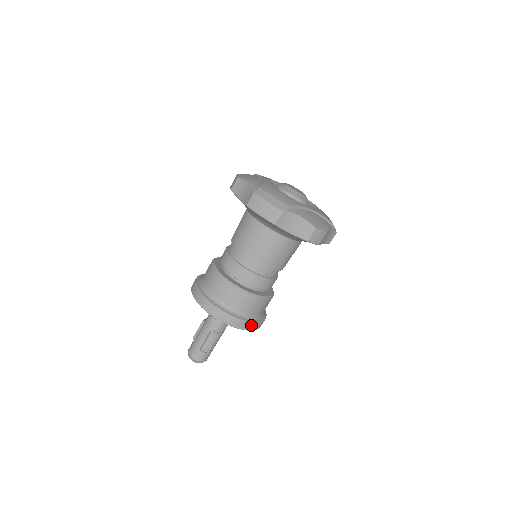
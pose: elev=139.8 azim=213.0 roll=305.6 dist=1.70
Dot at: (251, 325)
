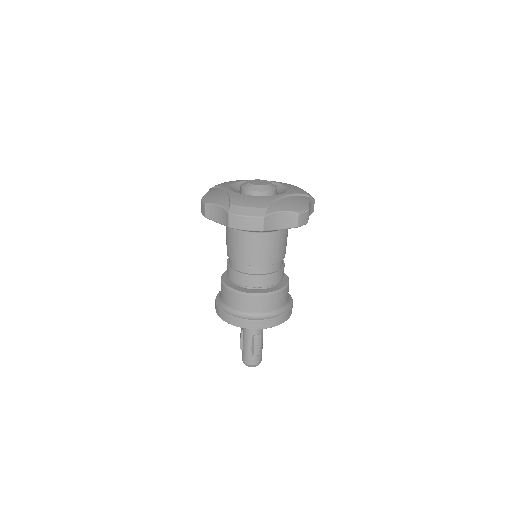
Dot at: (285, 316)
